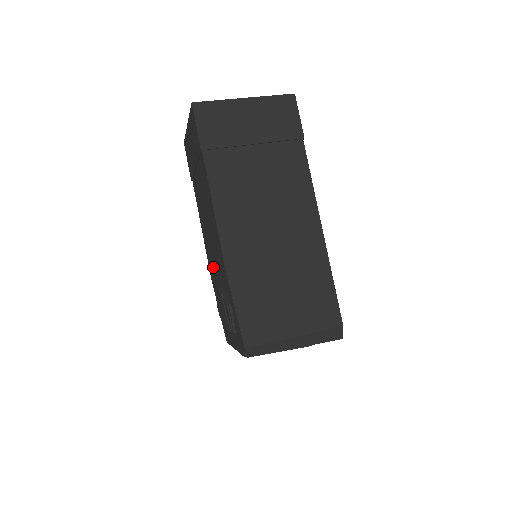
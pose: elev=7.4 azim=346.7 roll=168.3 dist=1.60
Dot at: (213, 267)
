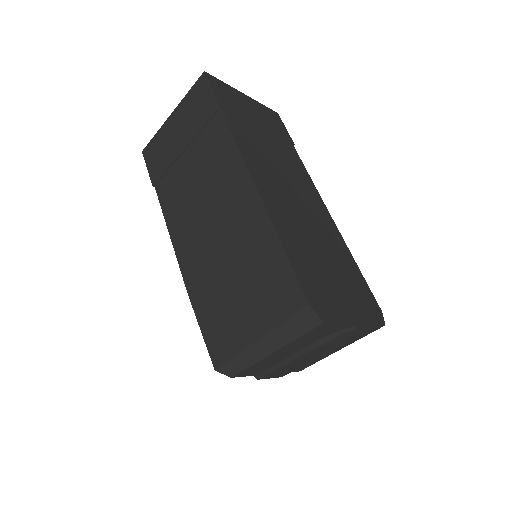
Dot at: occluded
